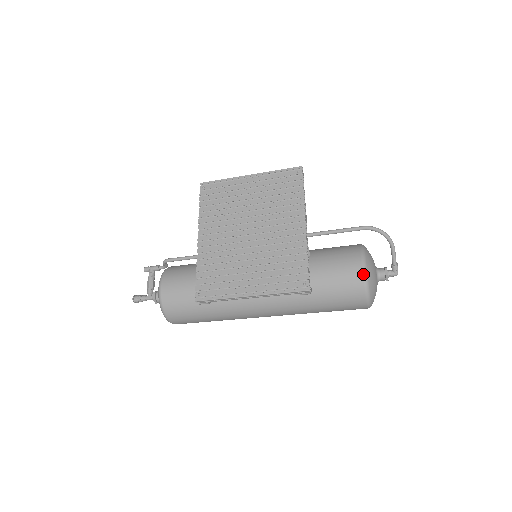
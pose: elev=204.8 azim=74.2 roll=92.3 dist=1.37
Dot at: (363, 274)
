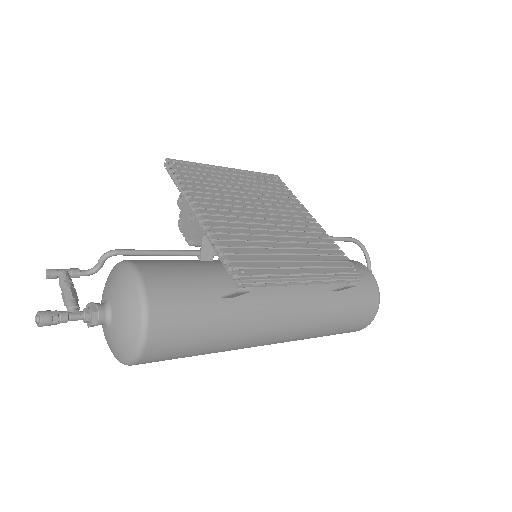
Dot at: (374, 278)
